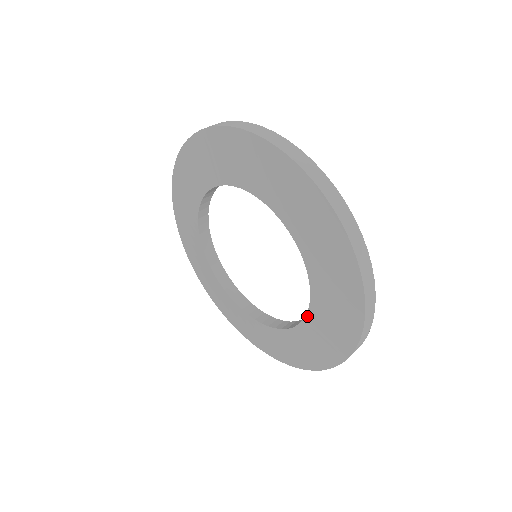
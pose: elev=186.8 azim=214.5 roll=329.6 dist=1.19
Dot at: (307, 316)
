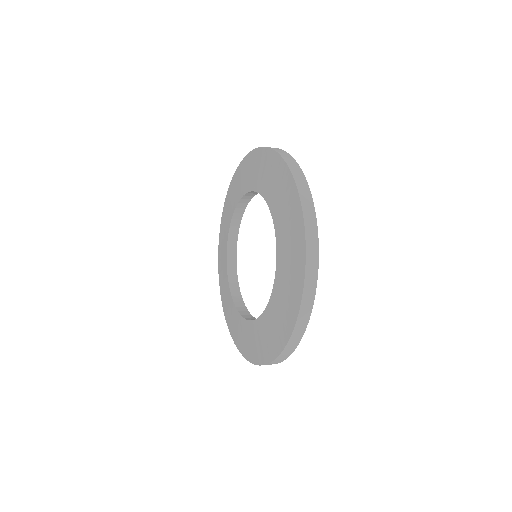
Dot at: (276, 276)
